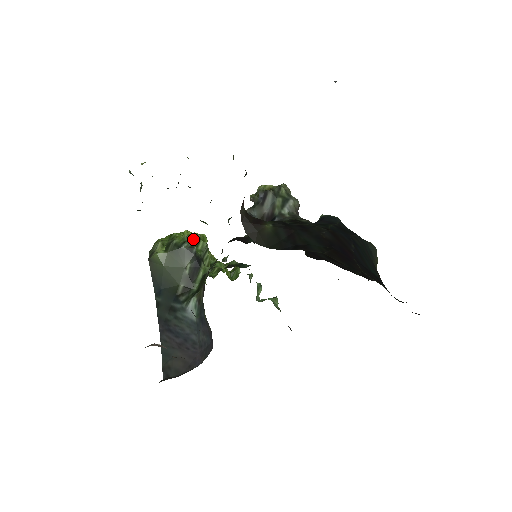
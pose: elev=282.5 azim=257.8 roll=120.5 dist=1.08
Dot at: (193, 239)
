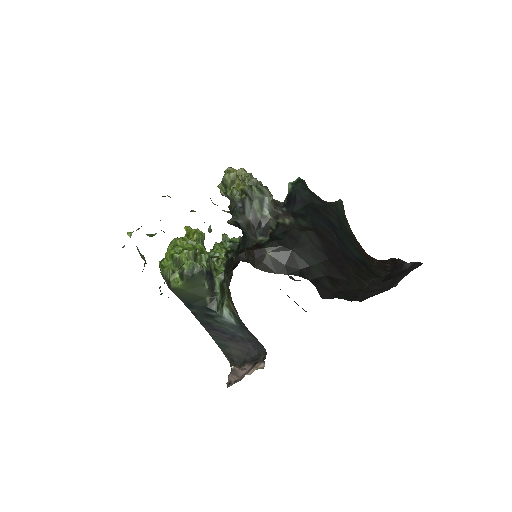
Dot at: (194, 254)
